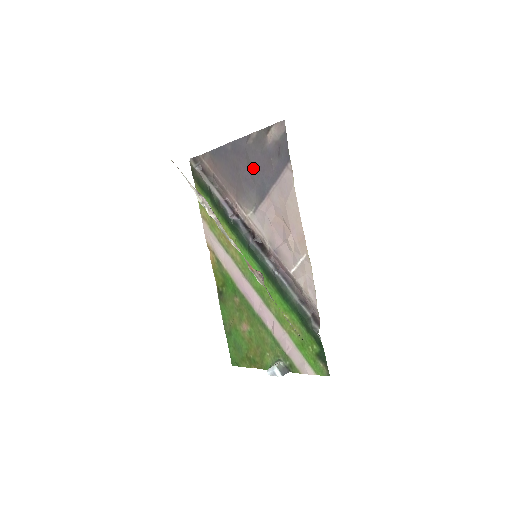
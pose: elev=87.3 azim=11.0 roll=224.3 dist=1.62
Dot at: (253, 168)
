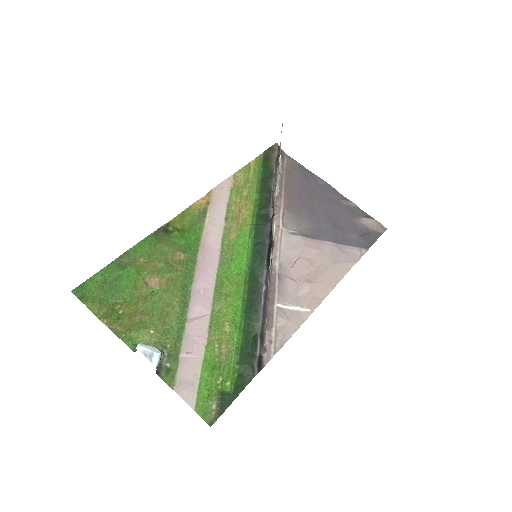
Dot at: (329, 215)
